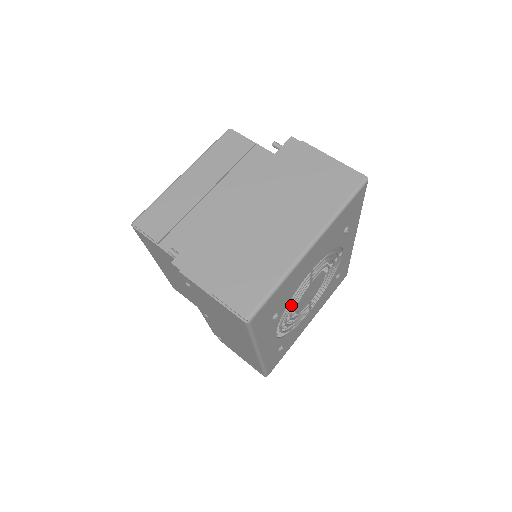
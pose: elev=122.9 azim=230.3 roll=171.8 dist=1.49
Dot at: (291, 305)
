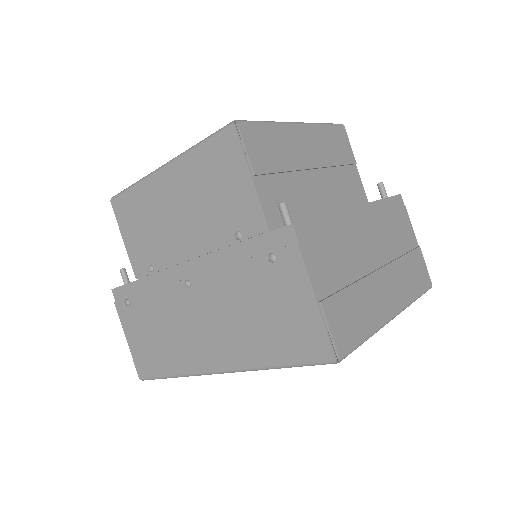
Dot at: occluded
